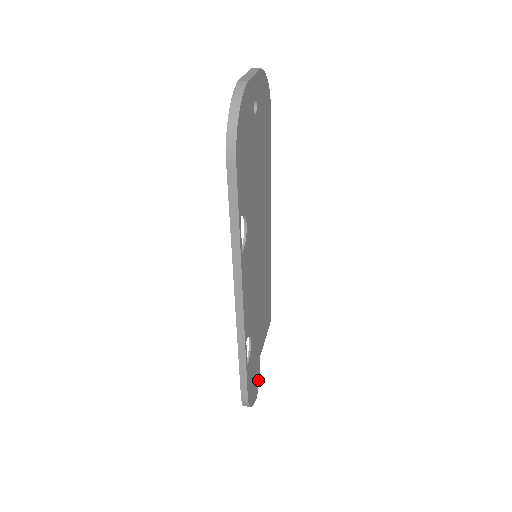
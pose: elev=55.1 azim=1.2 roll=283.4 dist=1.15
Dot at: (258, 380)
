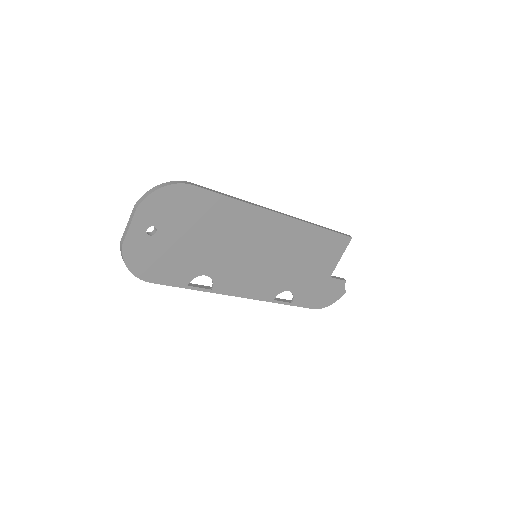
Dot at: (340, 285)
